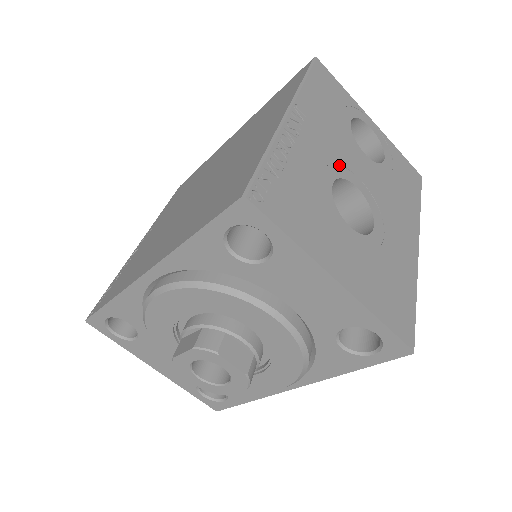
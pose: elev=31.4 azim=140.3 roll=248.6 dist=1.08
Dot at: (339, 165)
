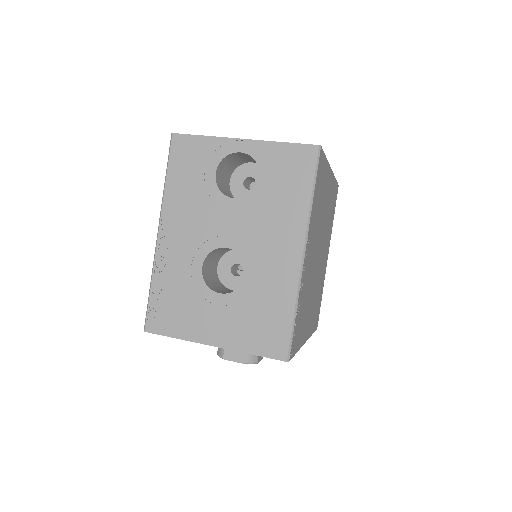
Dot at: (207, 241)
